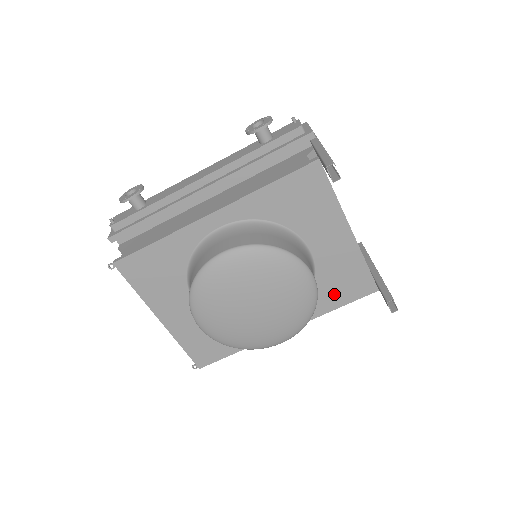
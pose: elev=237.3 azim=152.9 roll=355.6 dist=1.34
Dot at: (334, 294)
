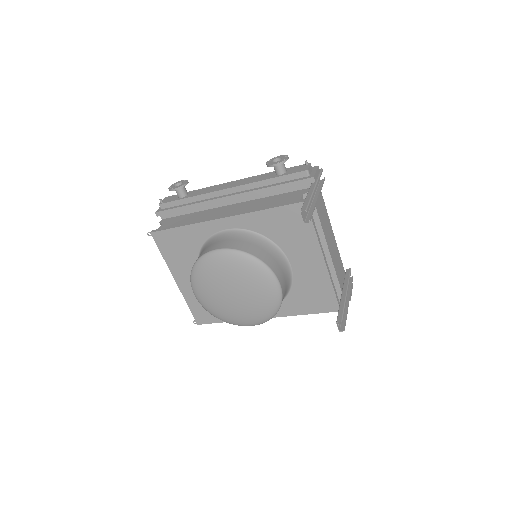
Dot at: (305, 303)
